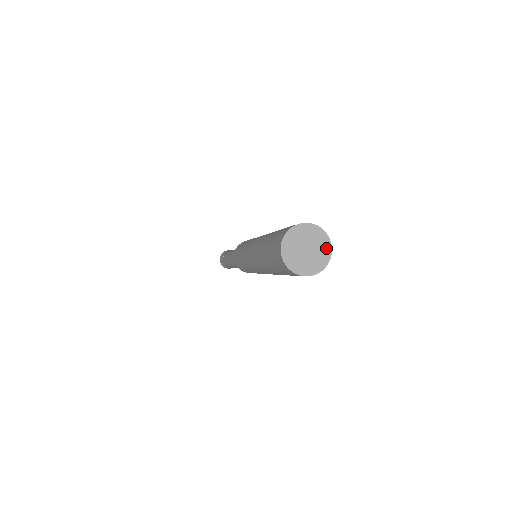
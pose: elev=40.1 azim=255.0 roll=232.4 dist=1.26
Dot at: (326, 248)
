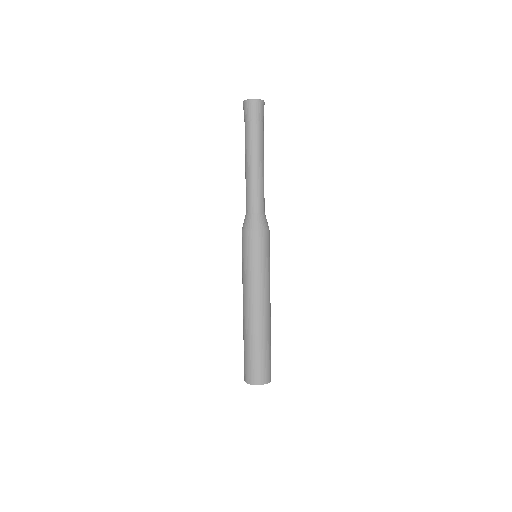
Dot at: (267, 382)
